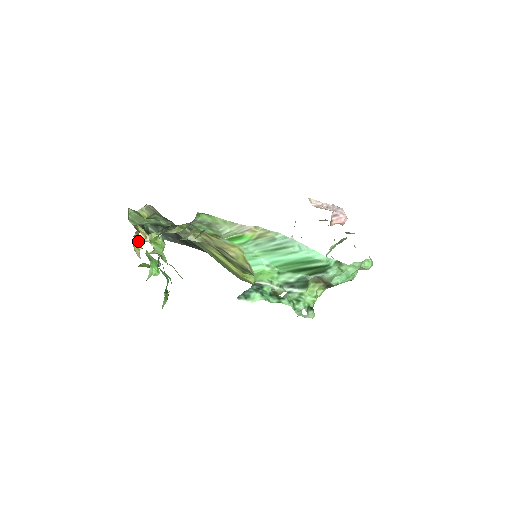
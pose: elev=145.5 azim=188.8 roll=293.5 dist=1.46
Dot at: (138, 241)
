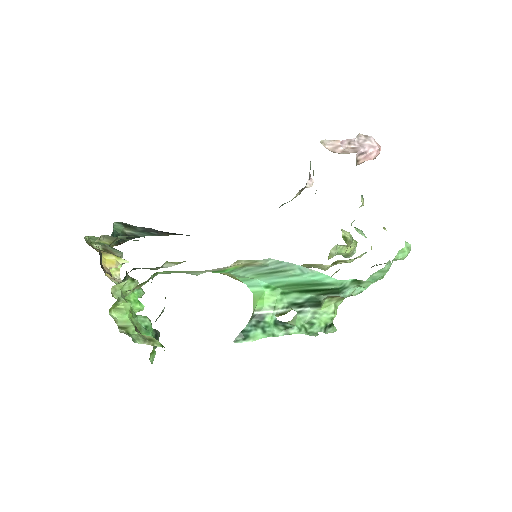
Dot at: occluded
